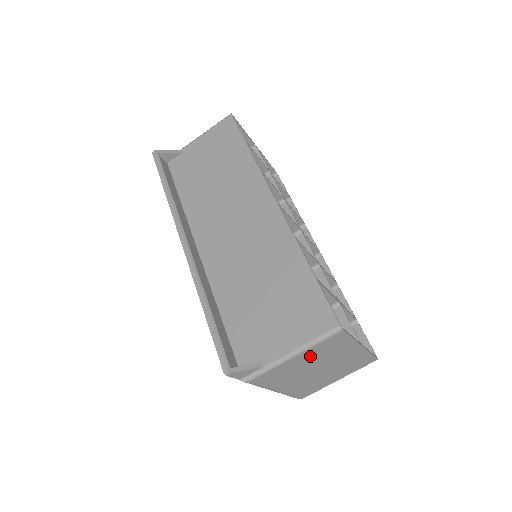
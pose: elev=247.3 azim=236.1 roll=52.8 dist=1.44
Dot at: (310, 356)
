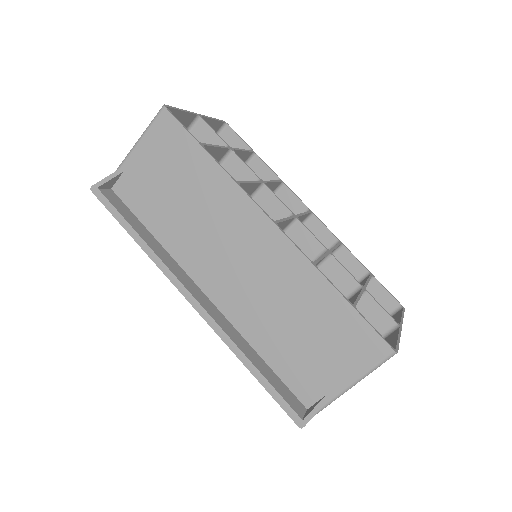
Dot at: occluded
